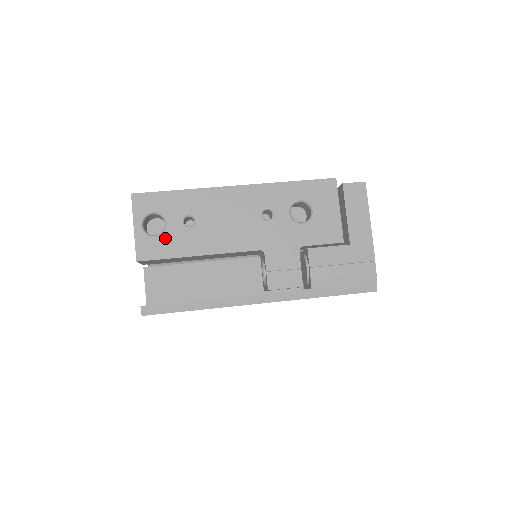
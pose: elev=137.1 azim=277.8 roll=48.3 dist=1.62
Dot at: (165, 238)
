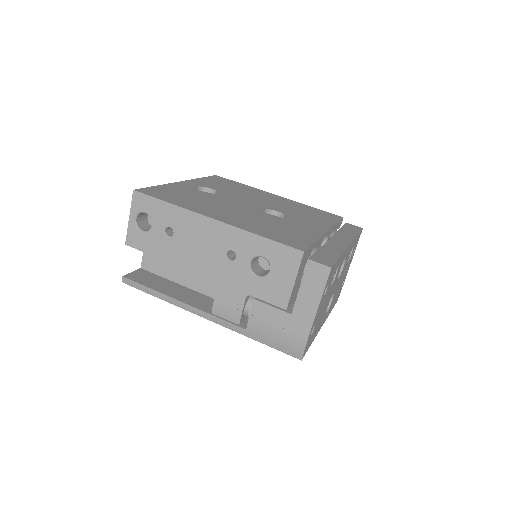
Dot at: (148, 237)
